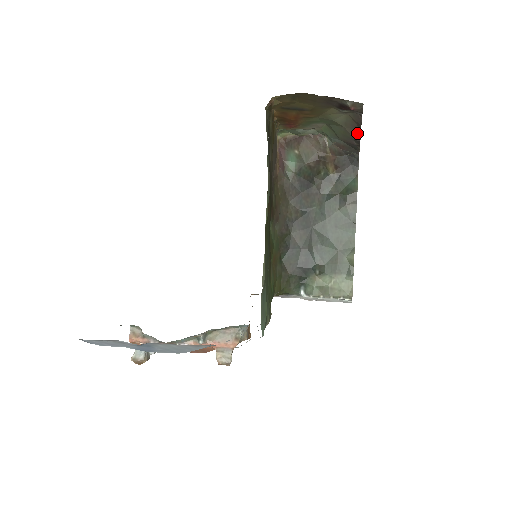
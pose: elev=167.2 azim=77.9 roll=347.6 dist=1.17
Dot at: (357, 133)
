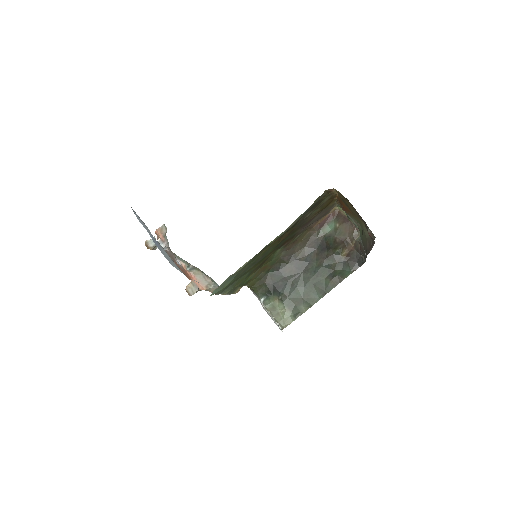
Dot at: (369, 249)
